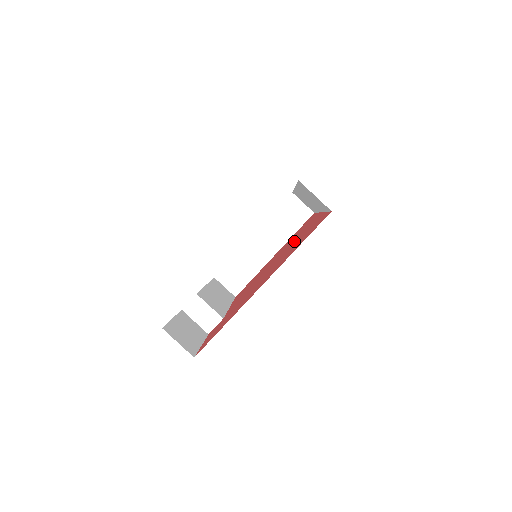
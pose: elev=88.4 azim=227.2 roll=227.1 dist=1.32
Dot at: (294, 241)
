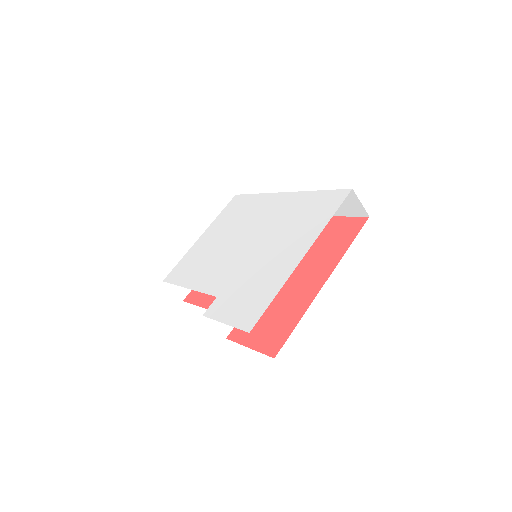
Dot at: occluded
